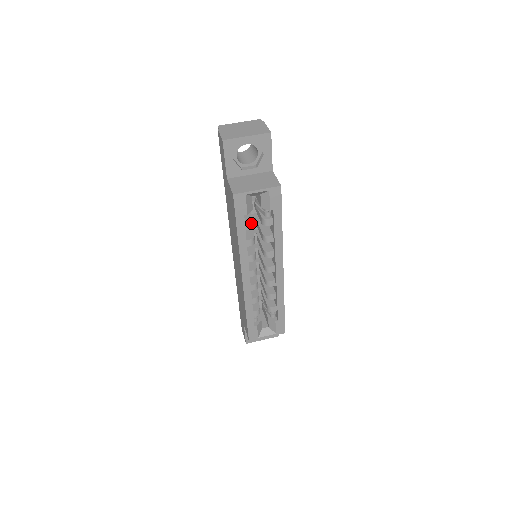
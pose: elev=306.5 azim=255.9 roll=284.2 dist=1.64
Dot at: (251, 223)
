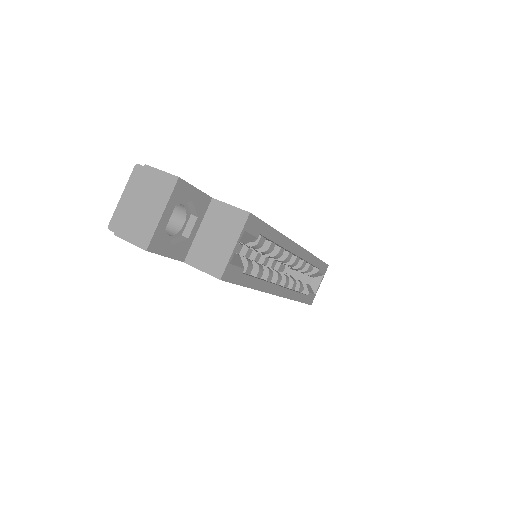
Dot at: (248, 264)
